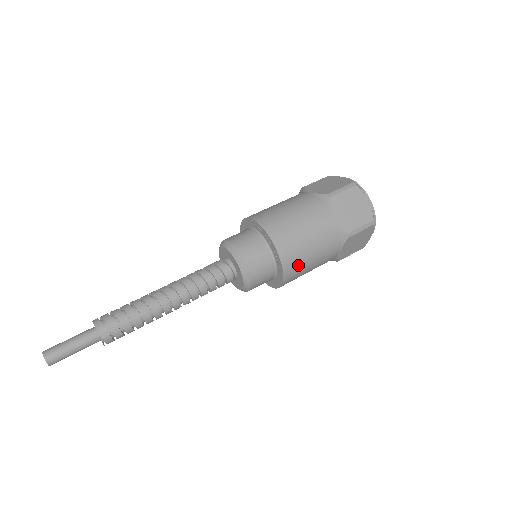
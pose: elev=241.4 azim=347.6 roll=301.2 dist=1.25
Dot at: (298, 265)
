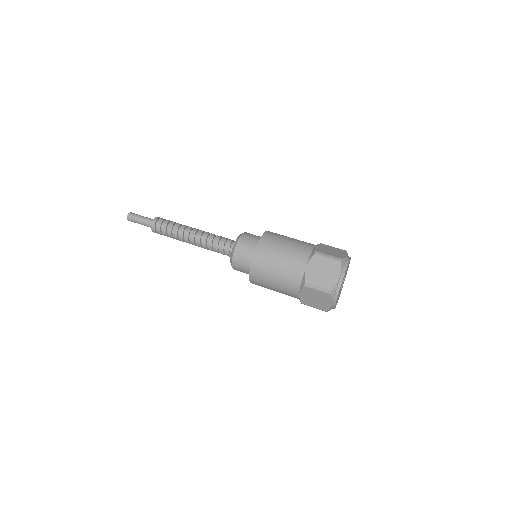
Dot at: occluded
